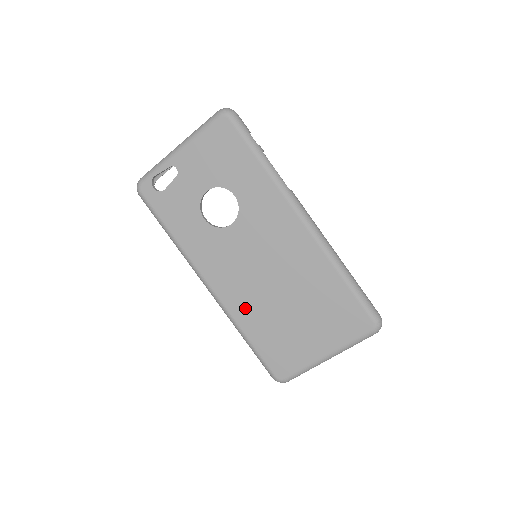
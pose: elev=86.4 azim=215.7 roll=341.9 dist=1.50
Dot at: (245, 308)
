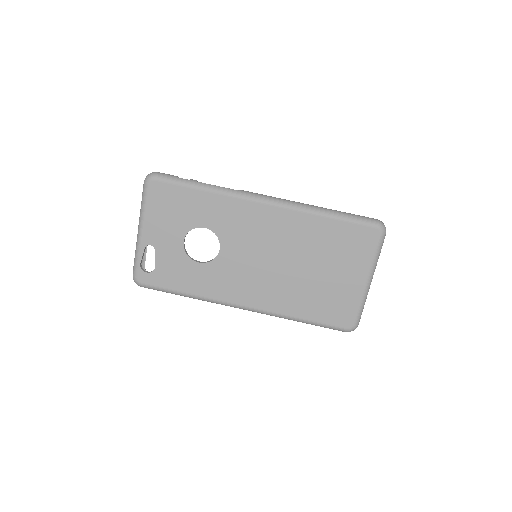
Dot at: (281, 299)
